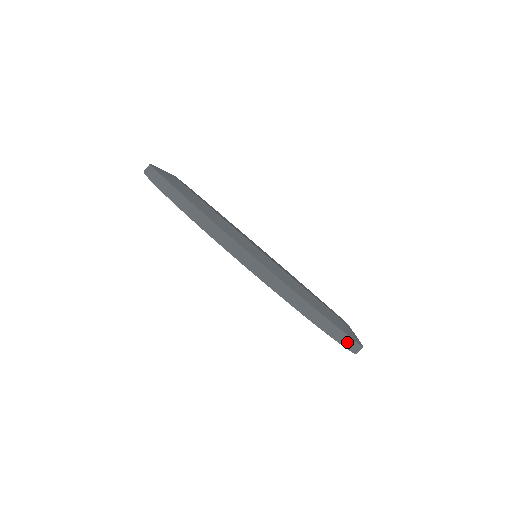
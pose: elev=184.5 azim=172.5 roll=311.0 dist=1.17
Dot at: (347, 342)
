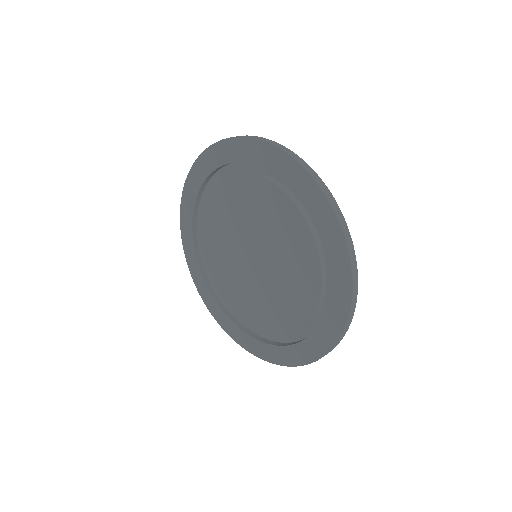
Dot at: (286, 364)
